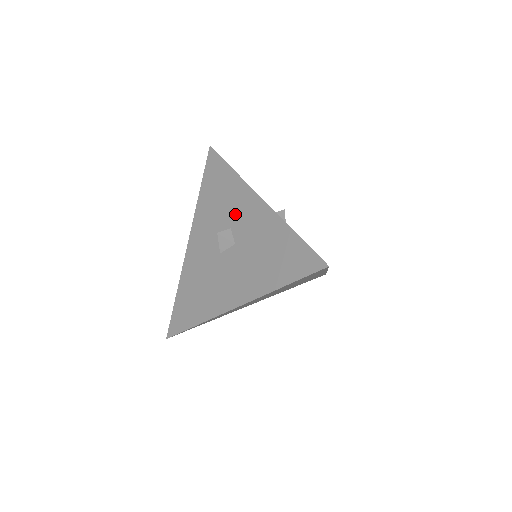
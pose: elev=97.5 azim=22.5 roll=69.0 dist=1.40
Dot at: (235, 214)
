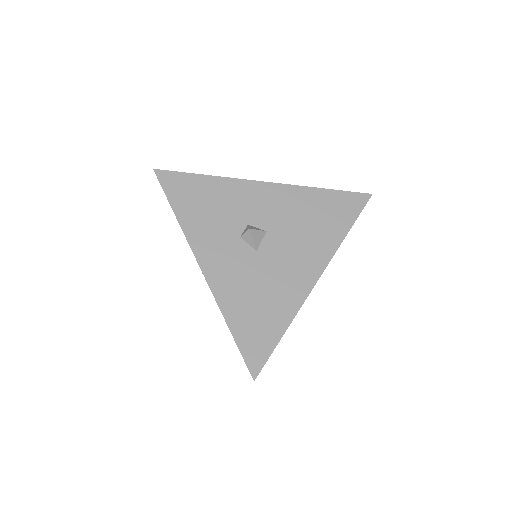
Dot at: occluded
